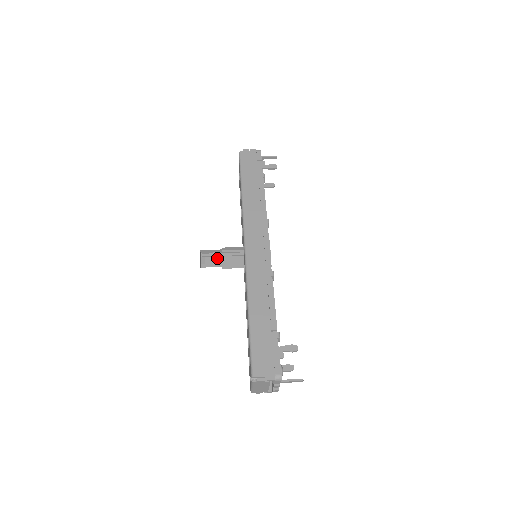
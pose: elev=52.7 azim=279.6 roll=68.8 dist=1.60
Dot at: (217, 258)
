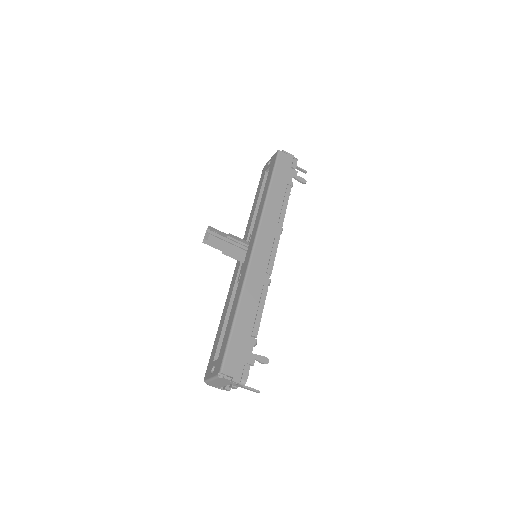
Dot at: (220, 240)
